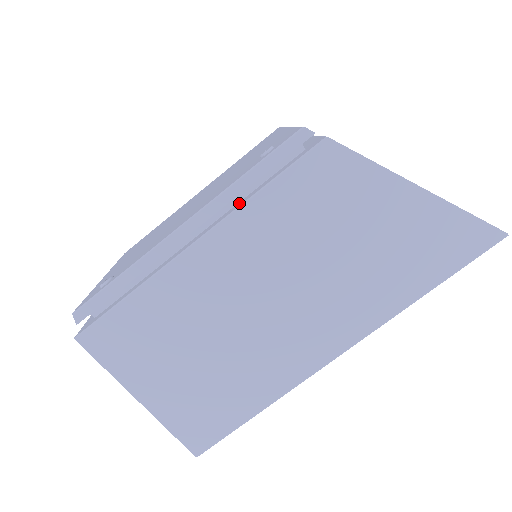
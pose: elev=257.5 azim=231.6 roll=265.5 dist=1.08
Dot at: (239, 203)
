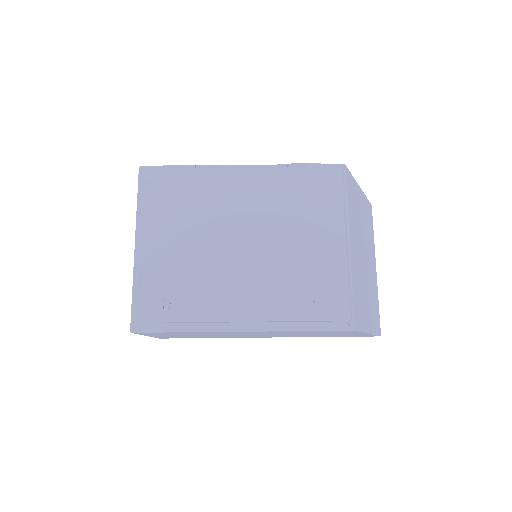
Dot at: (282, 322)
